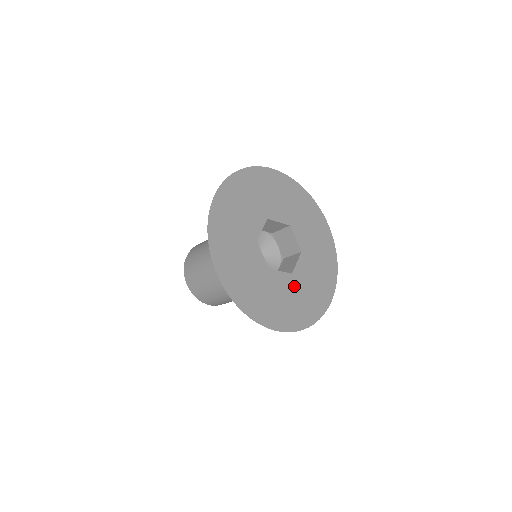
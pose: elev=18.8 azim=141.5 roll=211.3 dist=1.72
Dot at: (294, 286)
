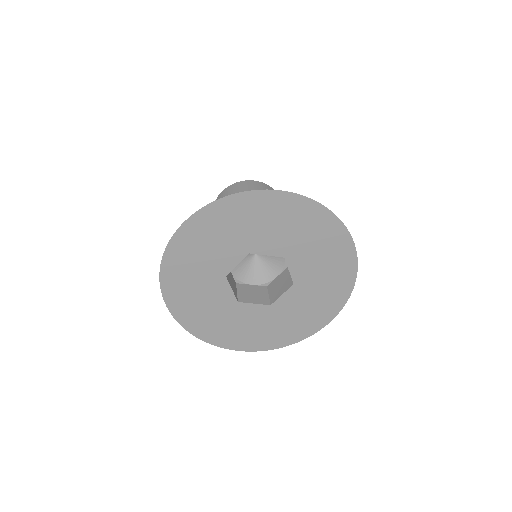
Dot at: (270, 316)
